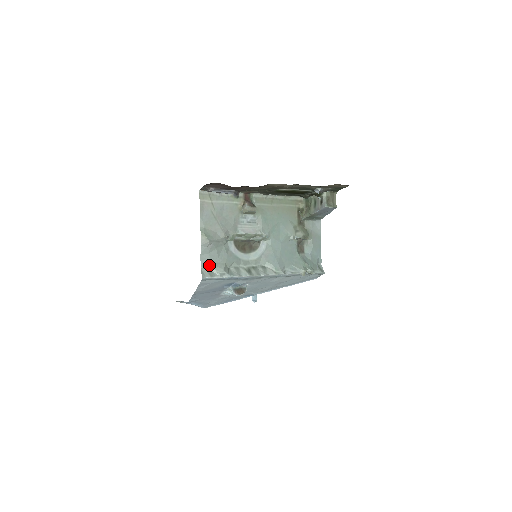
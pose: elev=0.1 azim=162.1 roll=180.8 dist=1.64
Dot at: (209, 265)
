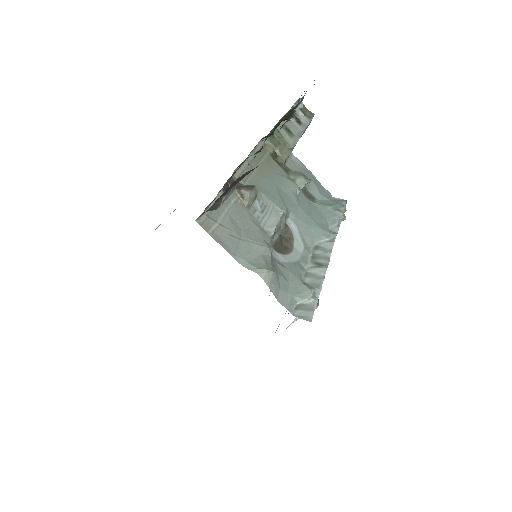
Dot at: (293, 301)
